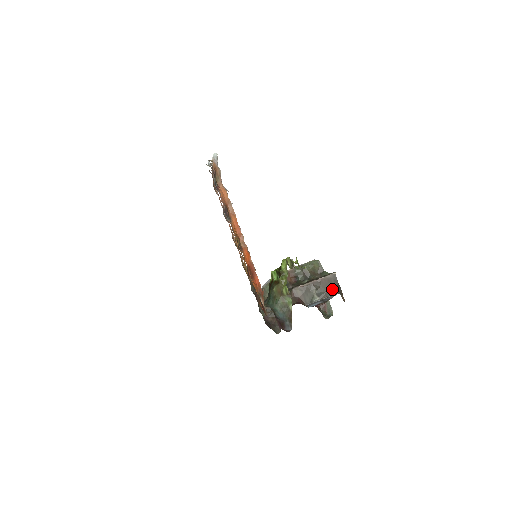
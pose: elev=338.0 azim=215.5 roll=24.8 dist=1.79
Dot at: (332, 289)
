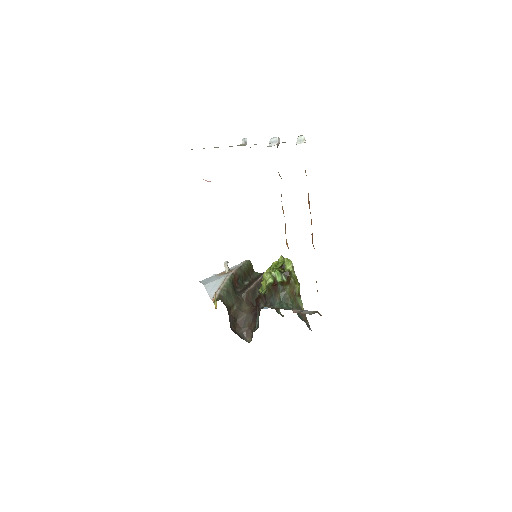
Dot at: occluded
